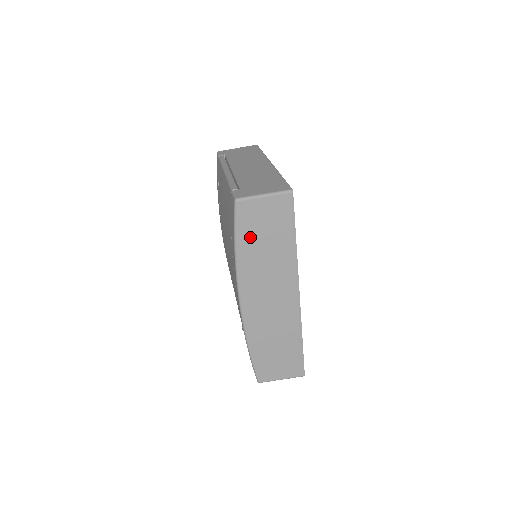
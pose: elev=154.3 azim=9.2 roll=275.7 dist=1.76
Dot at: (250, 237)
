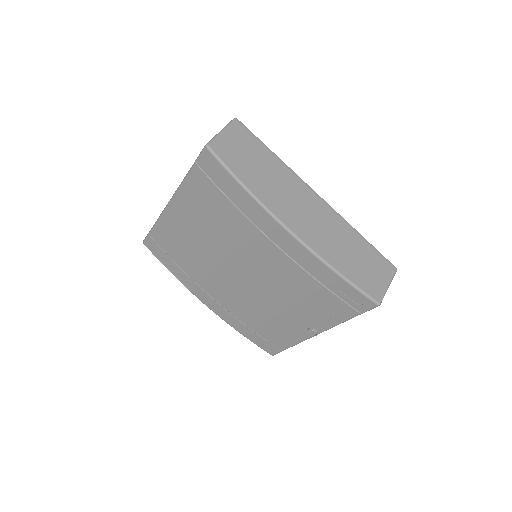
Dot at: (244, 169)
